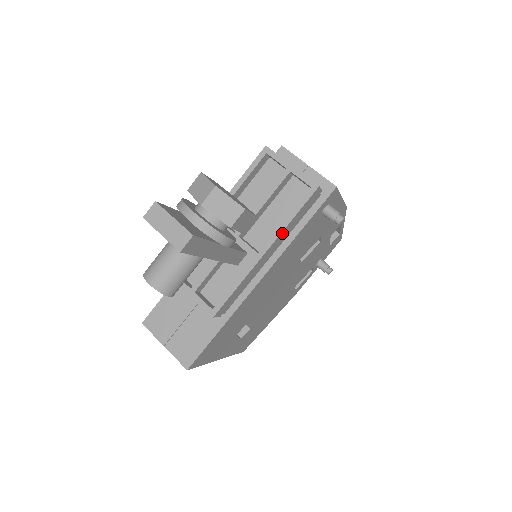
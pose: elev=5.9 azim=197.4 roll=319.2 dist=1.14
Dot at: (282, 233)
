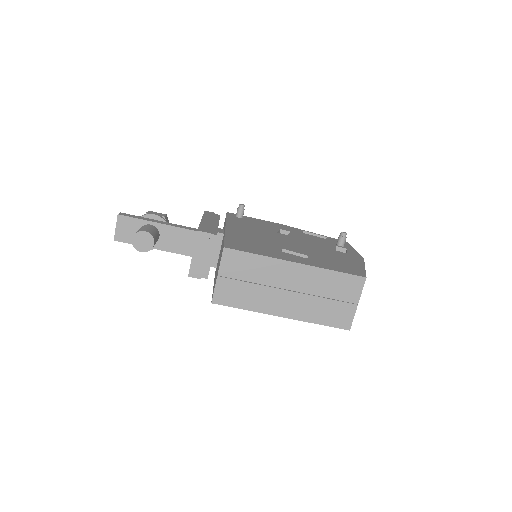
Dot at: (205, 217)
